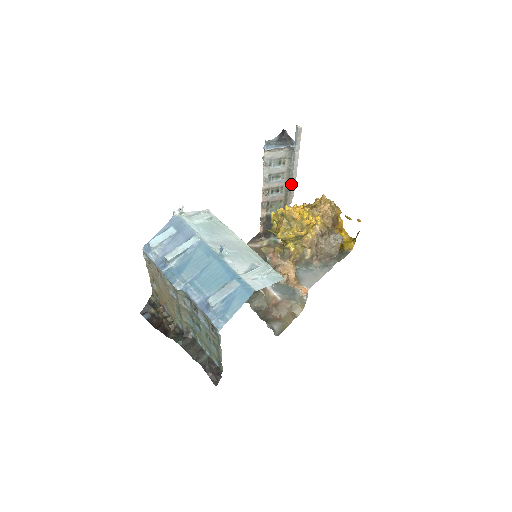
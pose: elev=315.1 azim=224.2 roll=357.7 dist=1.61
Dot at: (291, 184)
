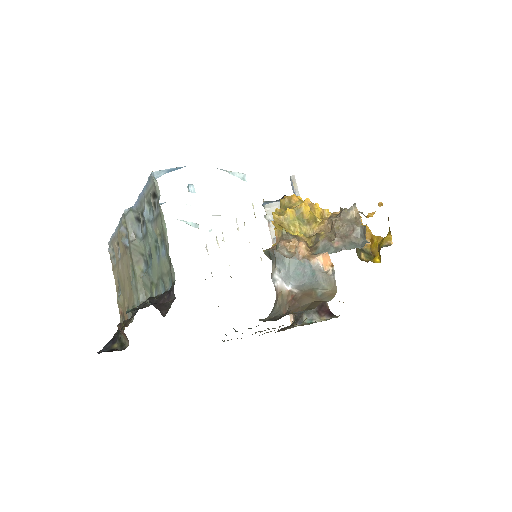
Dot at: occluded
